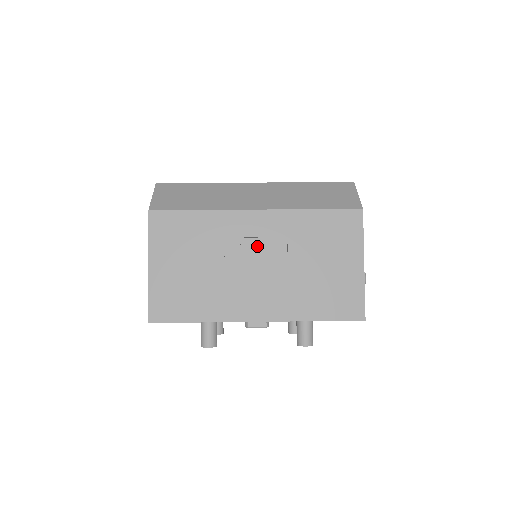
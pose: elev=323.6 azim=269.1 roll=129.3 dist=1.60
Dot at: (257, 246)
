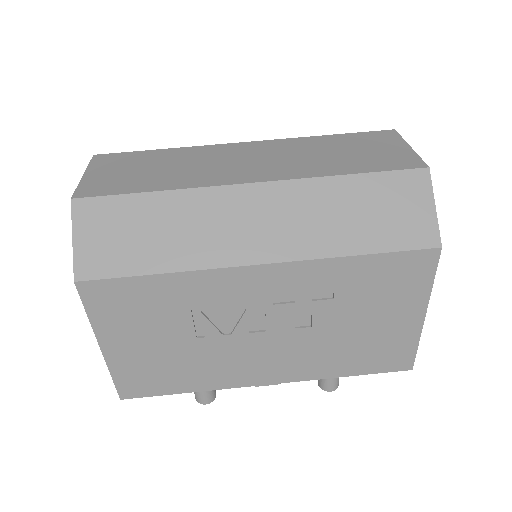
Dot at: (264, 308)
